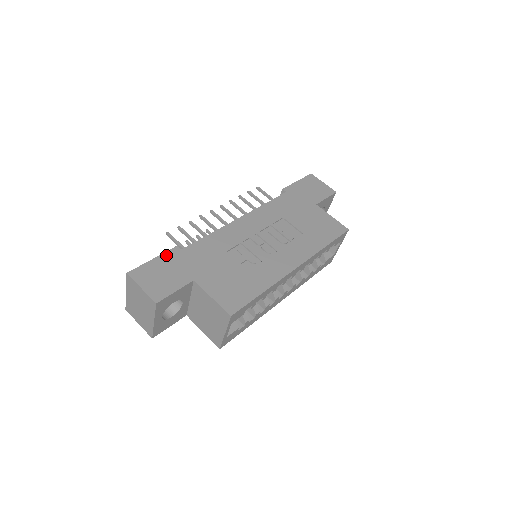
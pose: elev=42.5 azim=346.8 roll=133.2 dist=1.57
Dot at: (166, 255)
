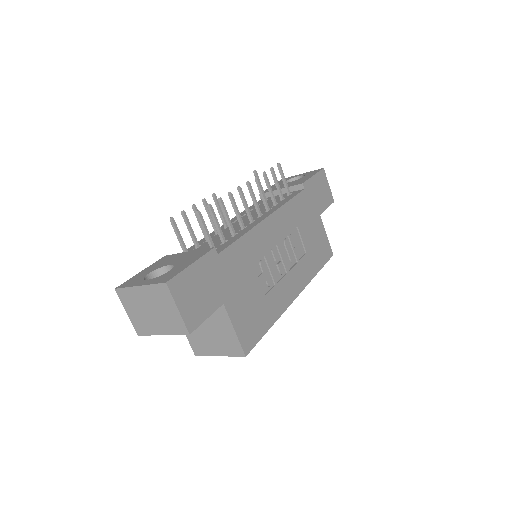
Dot at: (204, 260)
